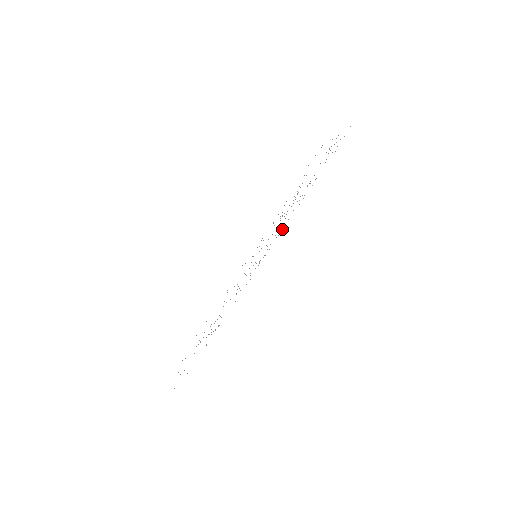
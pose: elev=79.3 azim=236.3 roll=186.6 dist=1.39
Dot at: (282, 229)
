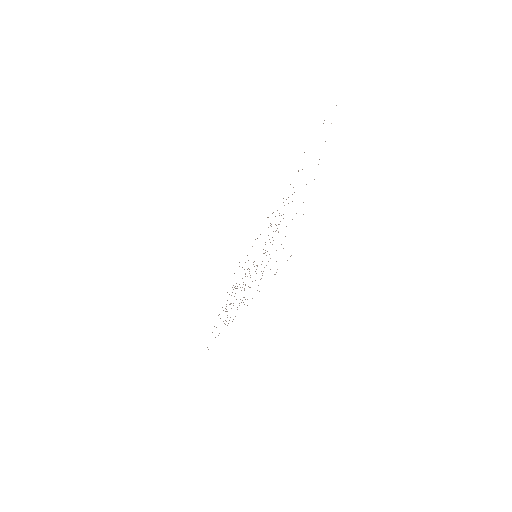
Dot at: occluded
